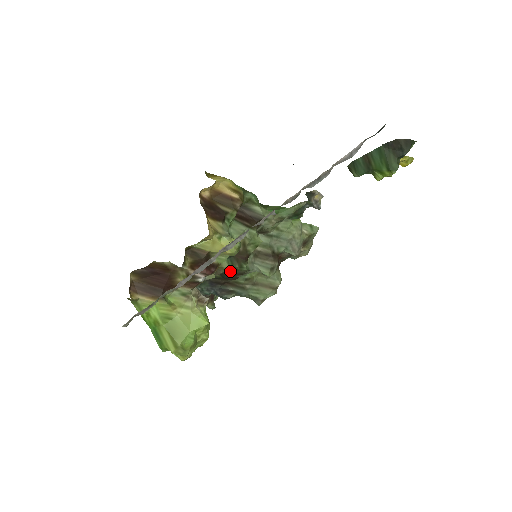
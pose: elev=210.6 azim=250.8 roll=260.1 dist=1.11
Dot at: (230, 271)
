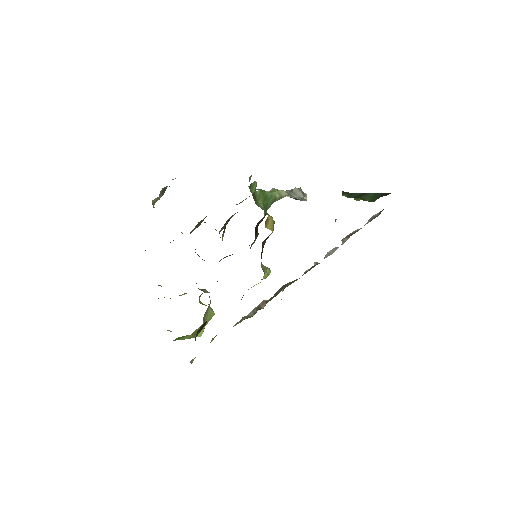
Dot at: occluded
